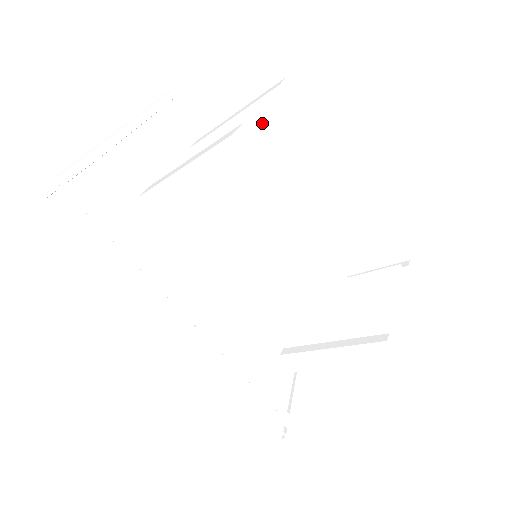
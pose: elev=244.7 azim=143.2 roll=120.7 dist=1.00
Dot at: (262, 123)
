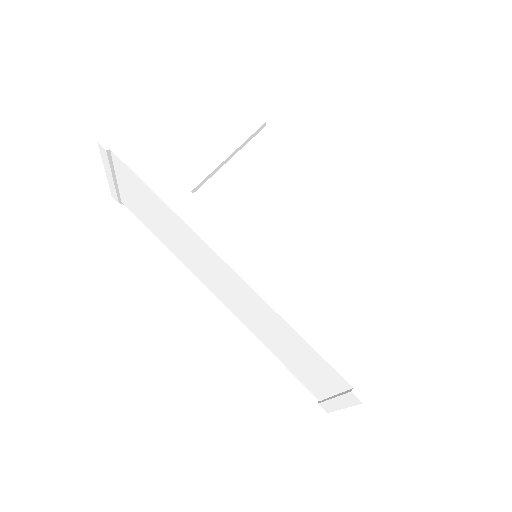
Dot at: occluded
